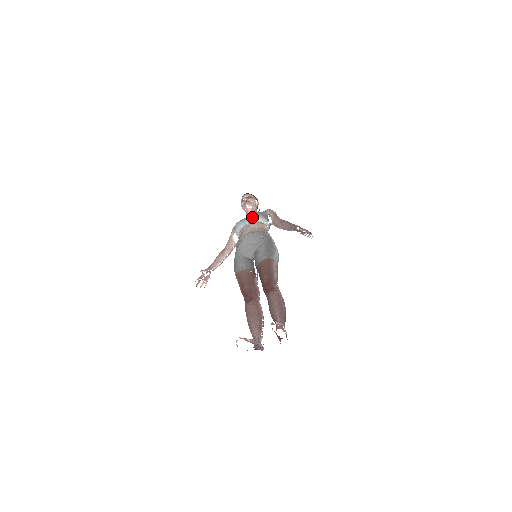
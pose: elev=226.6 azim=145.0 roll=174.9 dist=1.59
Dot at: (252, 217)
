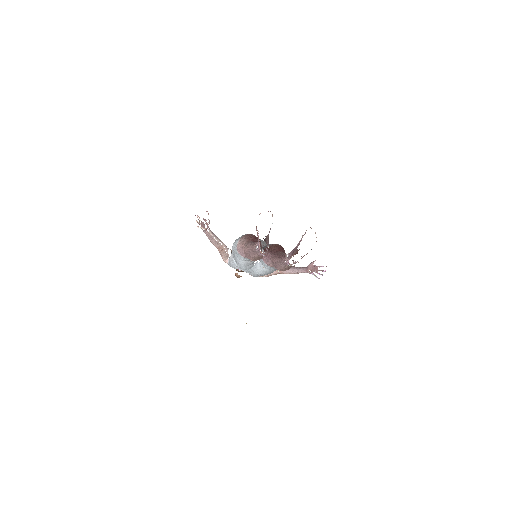
Dot at: occluded
